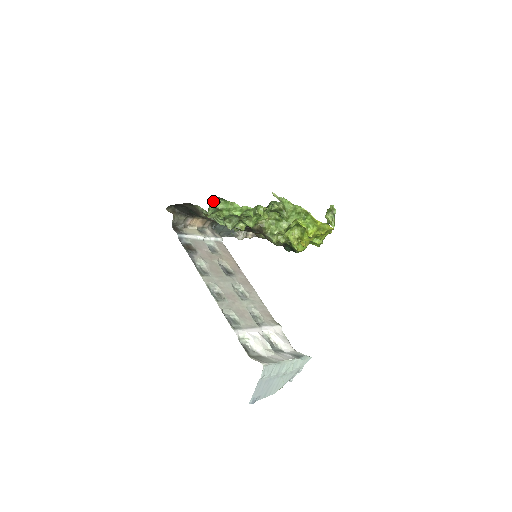
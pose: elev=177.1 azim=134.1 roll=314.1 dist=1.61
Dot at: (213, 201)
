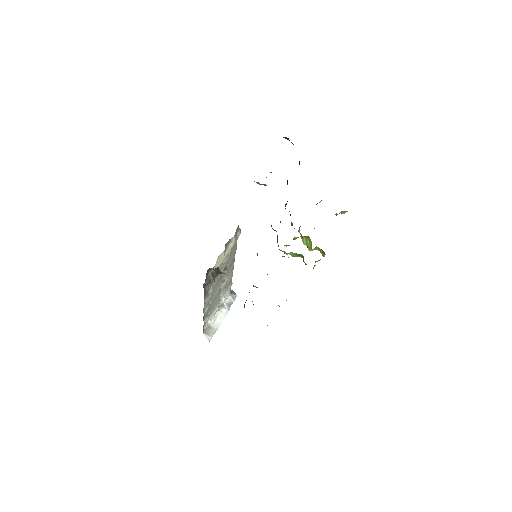
Dot at: occluded
